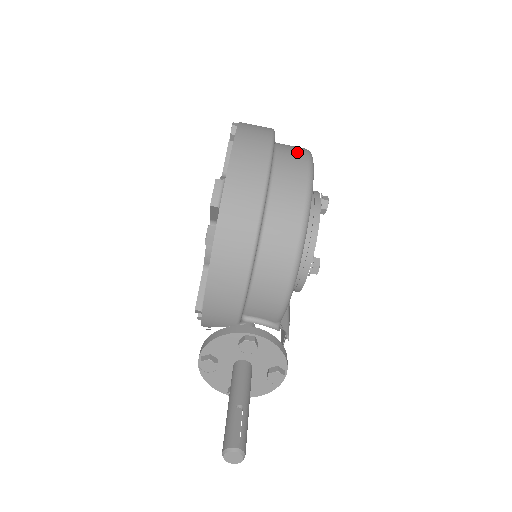
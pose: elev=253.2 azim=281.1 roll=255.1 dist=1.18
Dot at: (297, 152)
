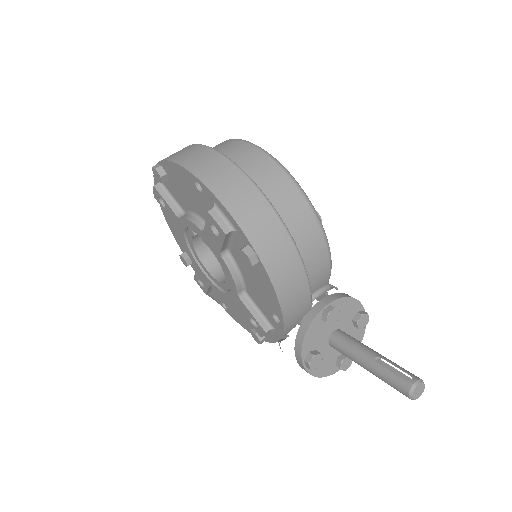
Dot at: (231, 145)
